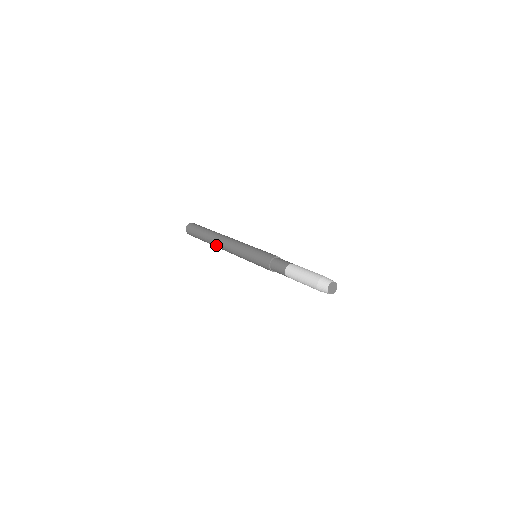
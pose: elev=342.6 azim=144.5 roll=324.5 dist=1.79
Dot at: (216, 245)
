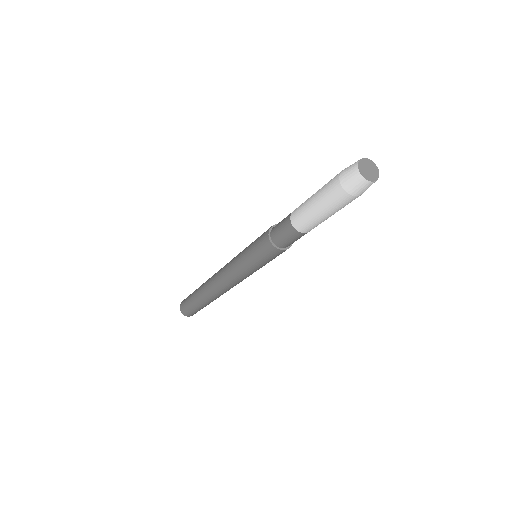
Dot at: (208, 282)
